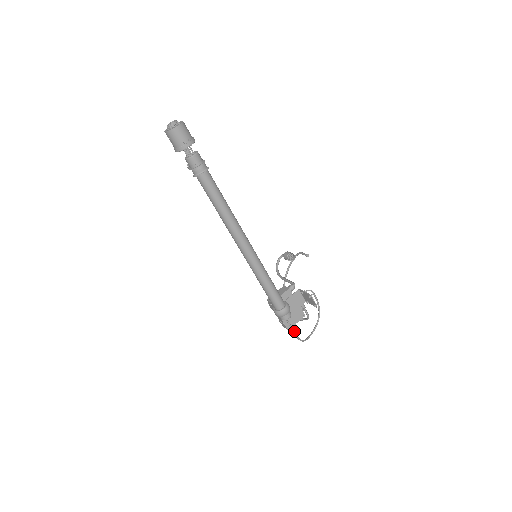
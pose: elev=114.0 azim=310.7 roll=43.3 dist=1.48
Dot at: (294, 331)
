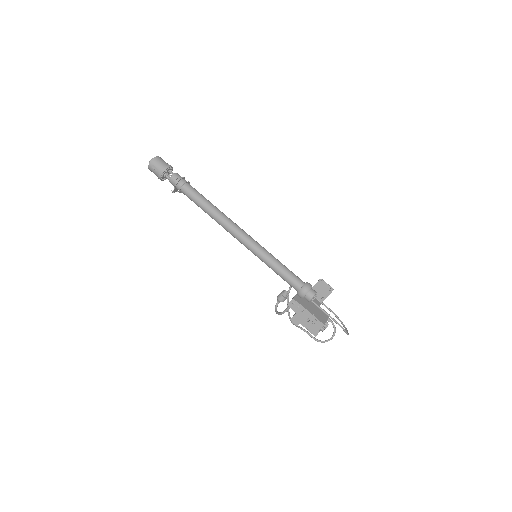
Dot at: (329, 315)
